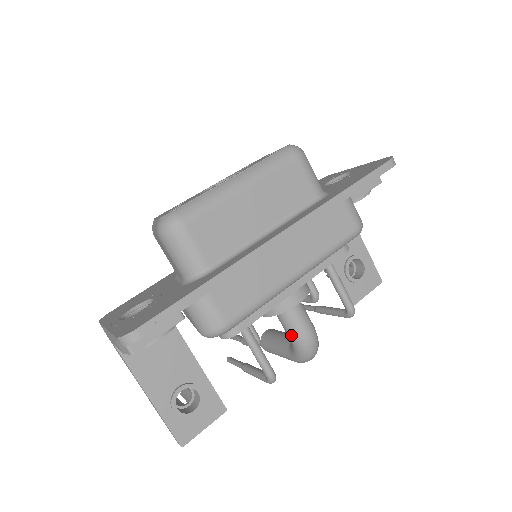
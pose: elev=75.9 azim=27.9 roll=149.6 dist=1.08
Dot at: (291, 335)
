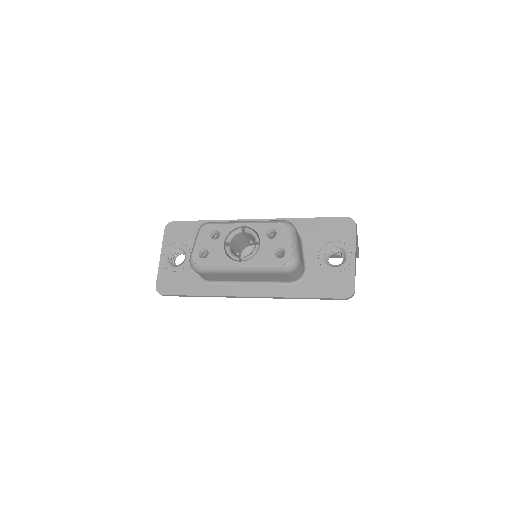
Dot at: occluded
